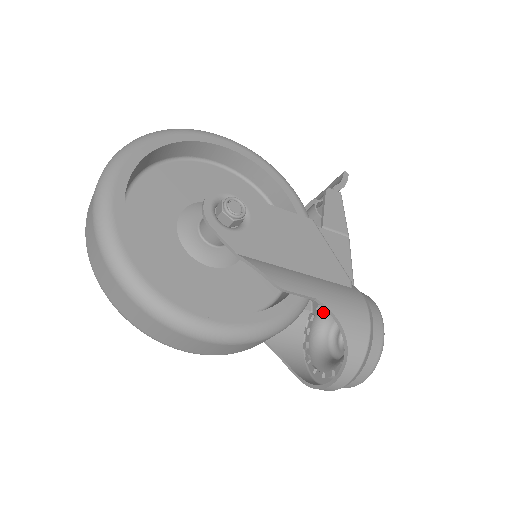
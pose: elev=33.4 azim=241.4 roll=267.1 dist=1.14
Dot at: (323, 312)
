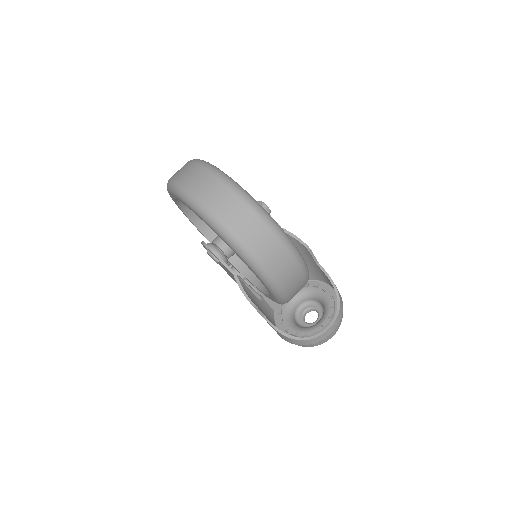
Dot at: (288, 304)
